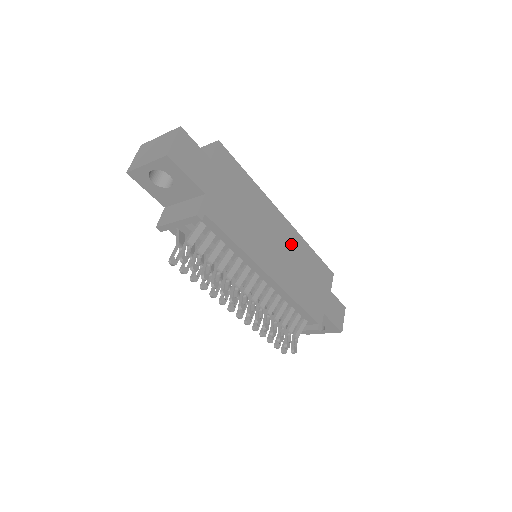
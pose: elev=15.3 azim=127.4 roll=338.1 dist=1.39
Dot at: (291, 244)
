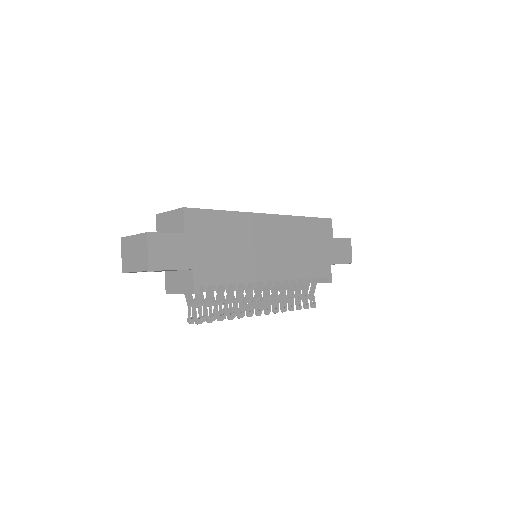
Dot at: (283, 233)
